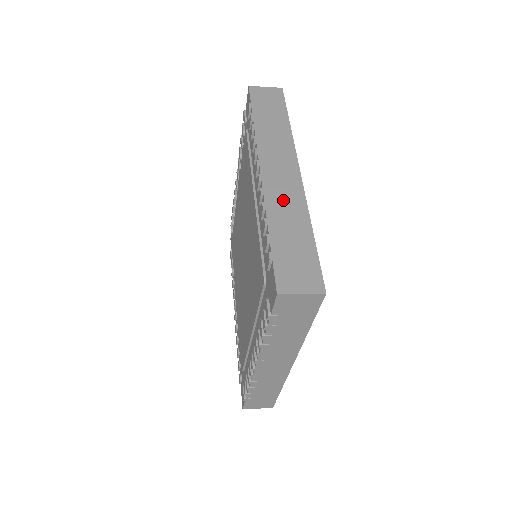
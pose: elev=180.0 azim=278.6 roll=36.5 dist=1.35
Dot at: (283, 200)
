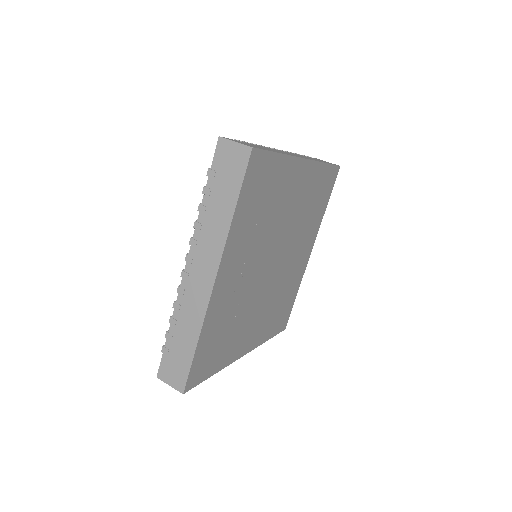
Dot at: (189, 306)
